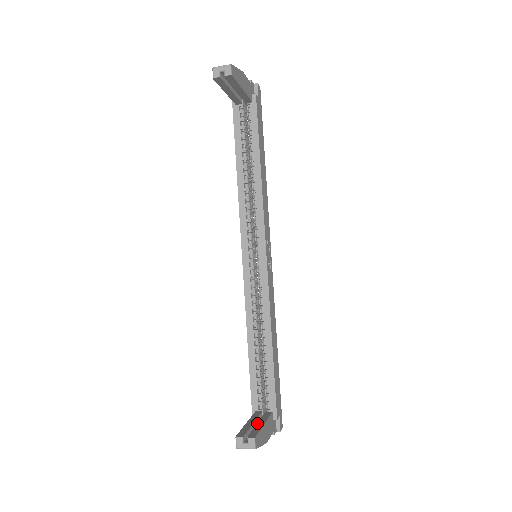
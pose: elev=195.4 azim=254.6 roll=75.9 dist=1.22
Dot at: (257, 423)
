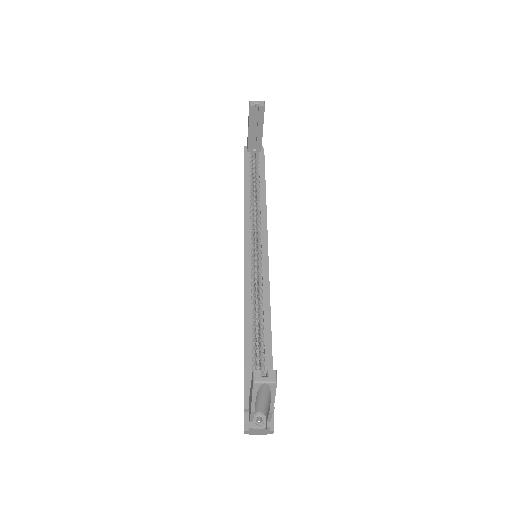
Dot at: occluded
